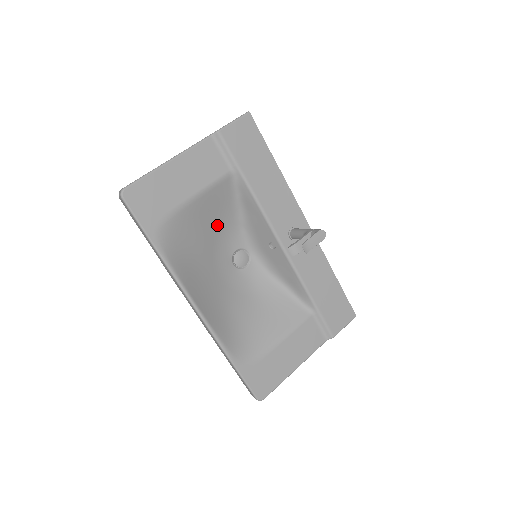
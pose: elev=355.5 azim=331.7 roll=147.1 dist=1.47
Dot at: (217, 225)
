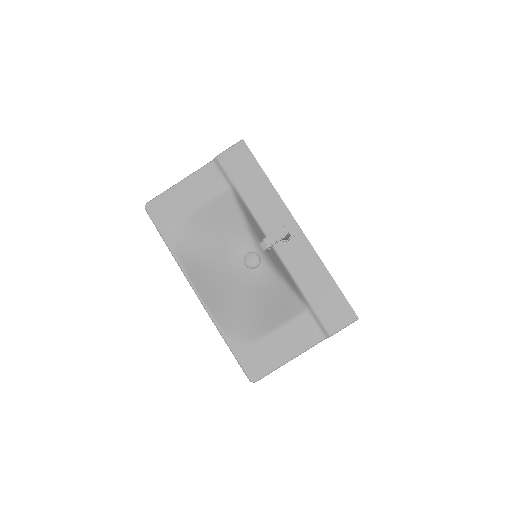
Dot at: (225, 231)
